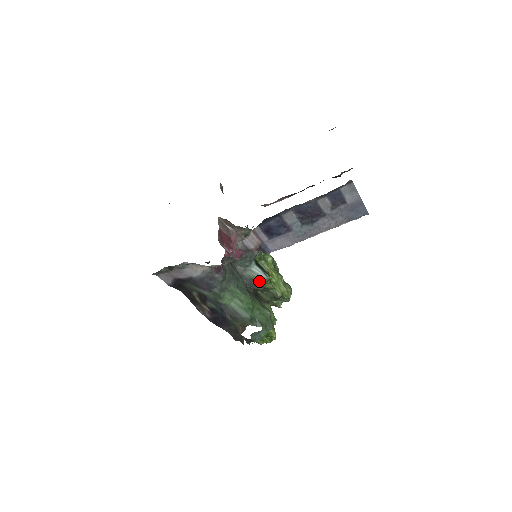
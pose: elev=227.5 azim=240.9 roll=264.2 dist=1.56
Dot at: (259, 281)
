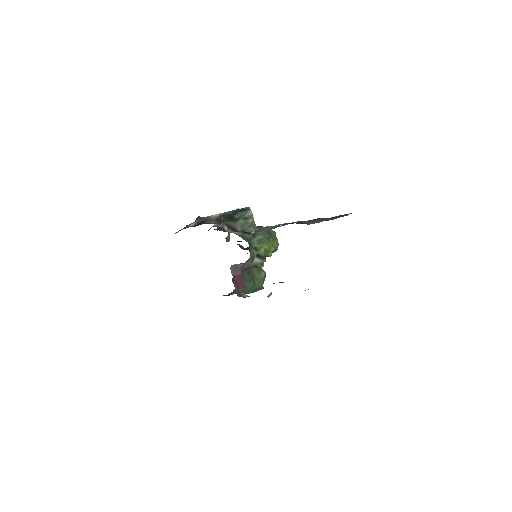
Dot at: occluded
